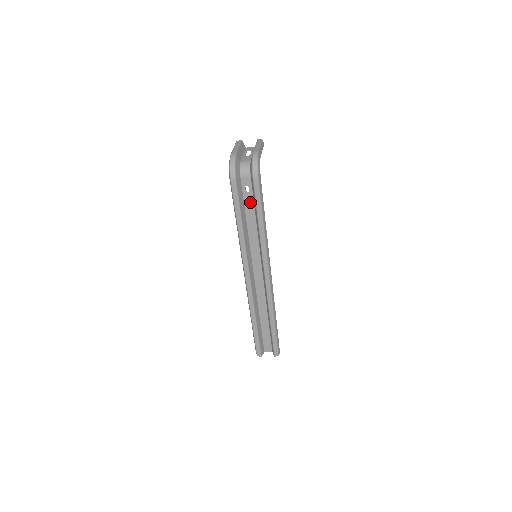
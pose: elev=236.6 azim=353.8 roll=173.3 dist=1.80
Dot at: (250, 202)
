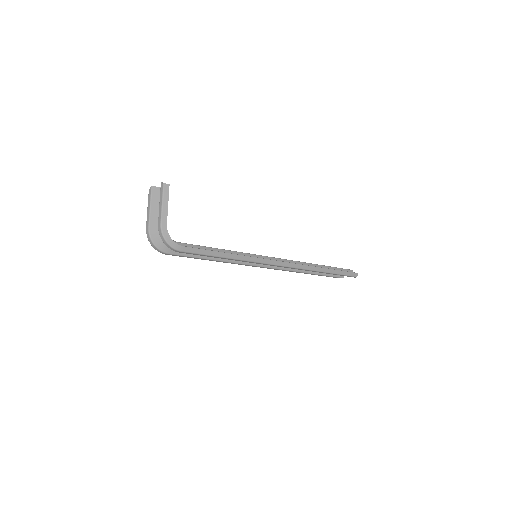
Dot at: occluded
